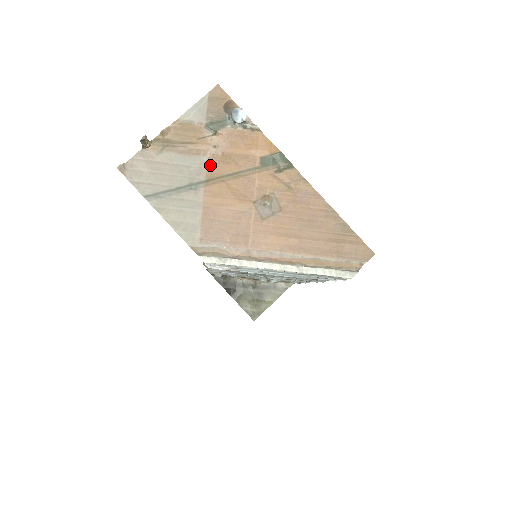
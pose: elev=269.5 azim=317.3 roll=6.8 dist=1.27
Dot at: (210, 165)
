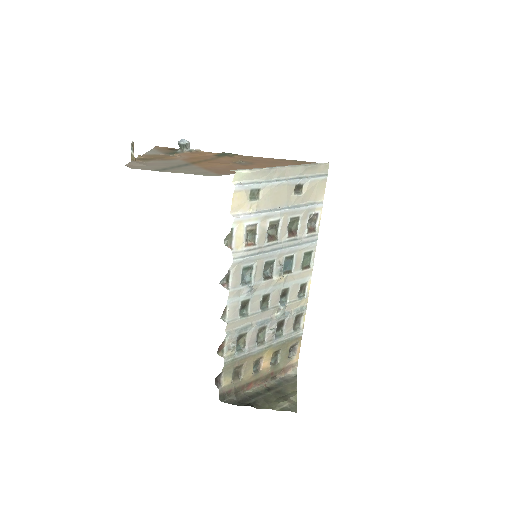
Dot at: (186, 161)
